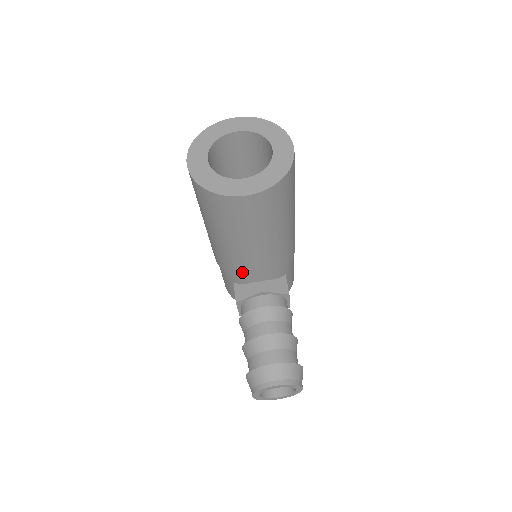
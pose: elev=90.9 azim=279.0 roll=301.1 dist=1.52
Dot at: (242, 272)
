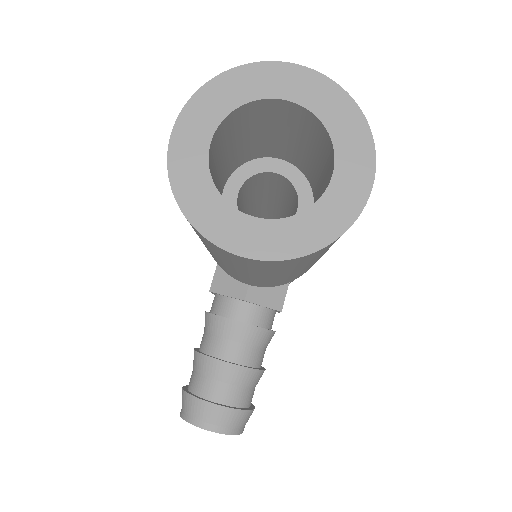
Dot at: occluded
